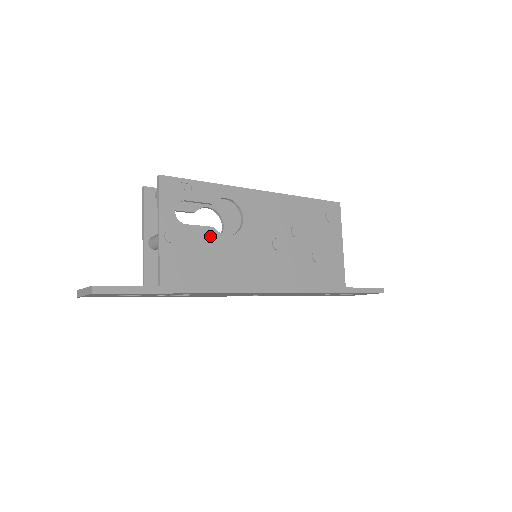
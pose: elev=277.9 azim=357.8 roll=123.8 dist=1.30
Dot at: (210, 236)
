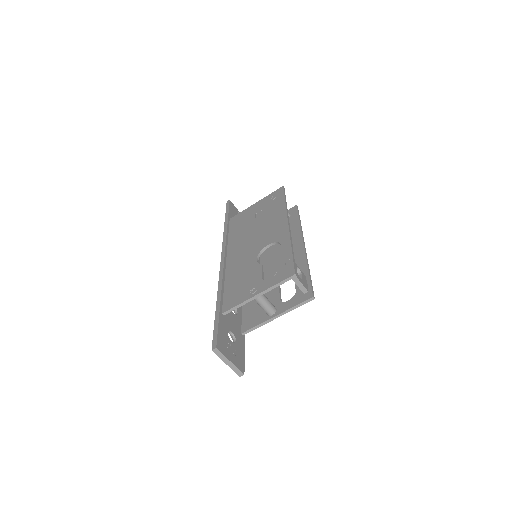
Dot at: occluded
